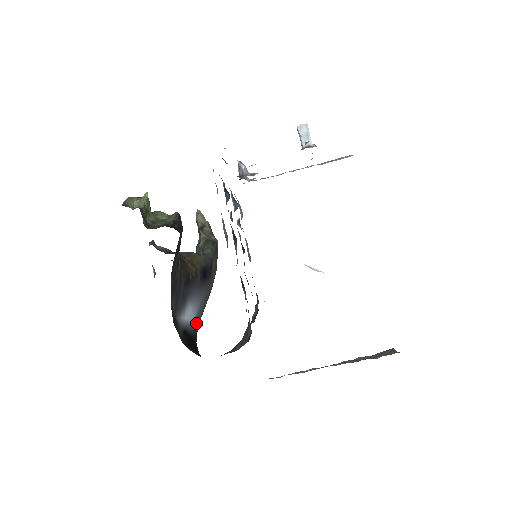
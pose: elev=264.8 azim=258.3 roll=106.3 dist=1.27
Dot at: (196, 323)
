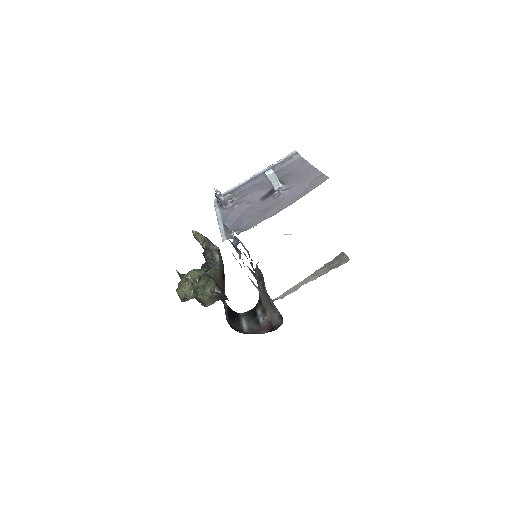
Dot at: occluded
